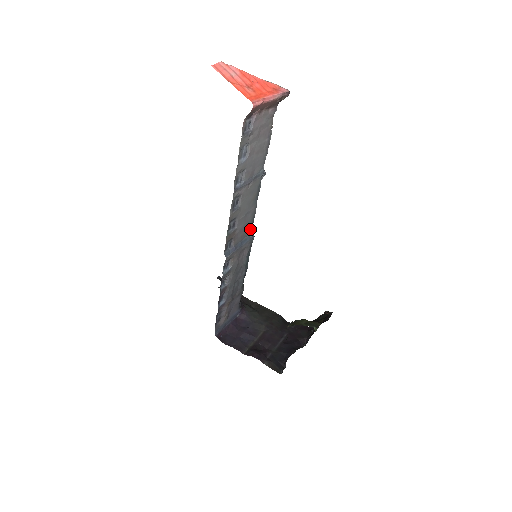
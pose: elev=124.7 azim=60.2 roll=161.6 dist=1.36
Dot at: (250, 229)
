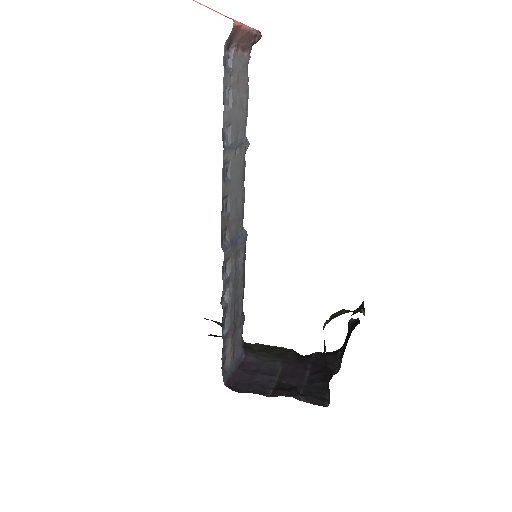
Dot at: (241, 224)
